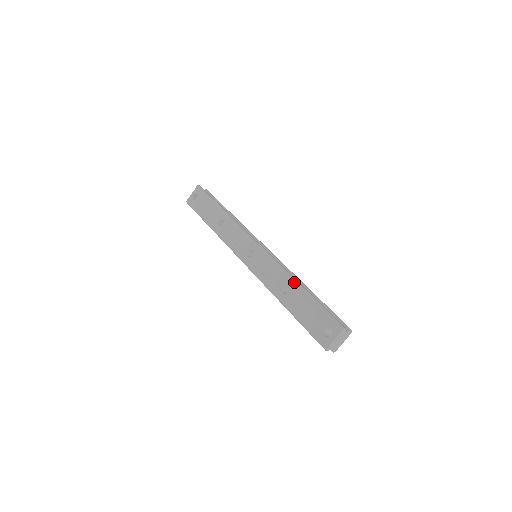
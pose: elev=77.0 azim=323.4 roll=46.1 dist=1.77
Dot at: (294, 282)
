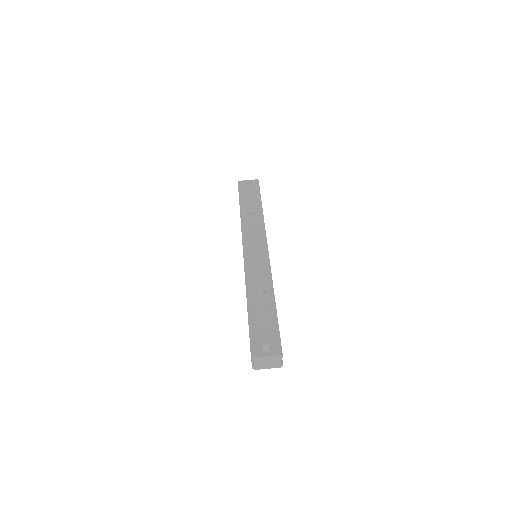
Dot at: (272, 293)
